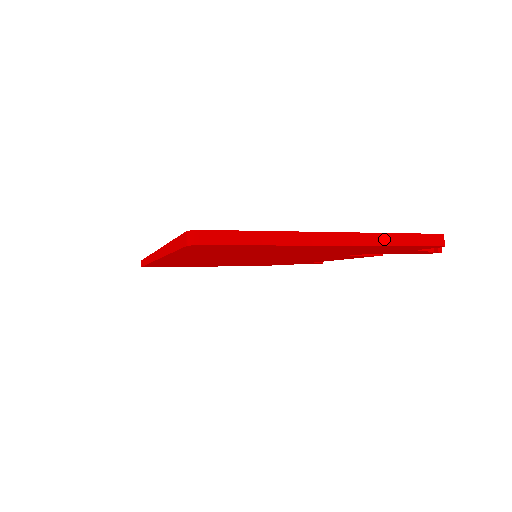
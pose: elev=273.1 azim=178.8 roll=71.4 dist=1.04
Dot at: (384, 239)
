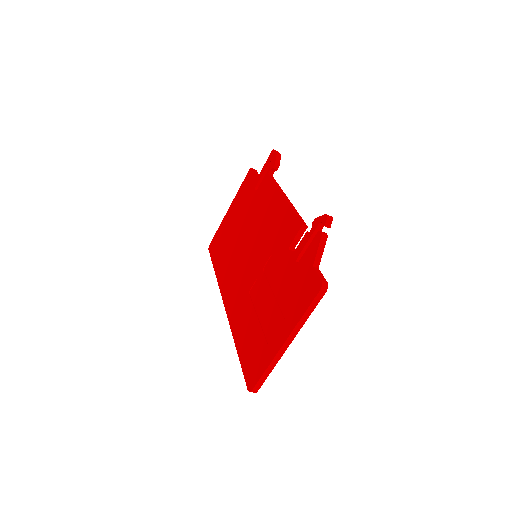
Dot at: (303, 321)
